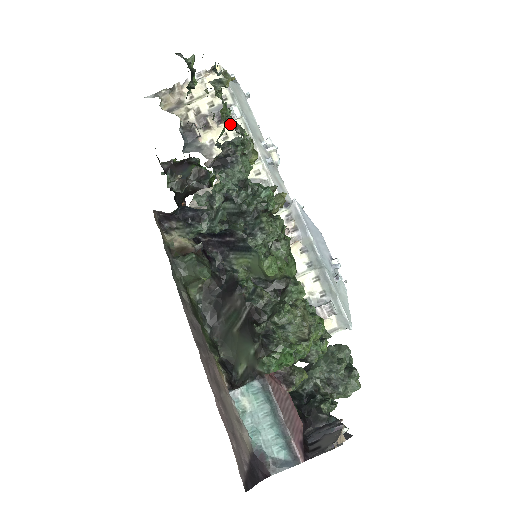
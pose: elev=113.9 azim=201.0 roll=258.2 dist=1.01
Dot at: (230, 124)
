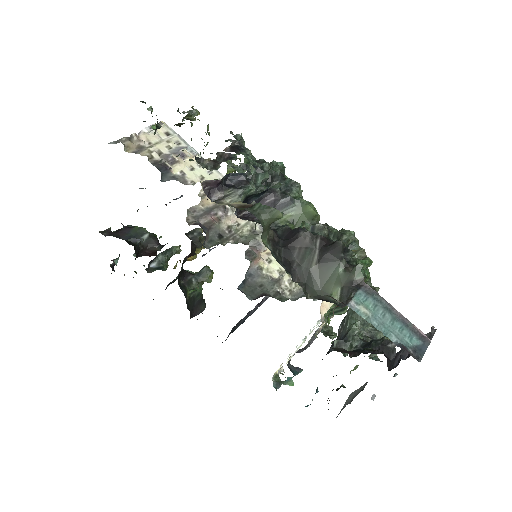
Dot at: occluded
